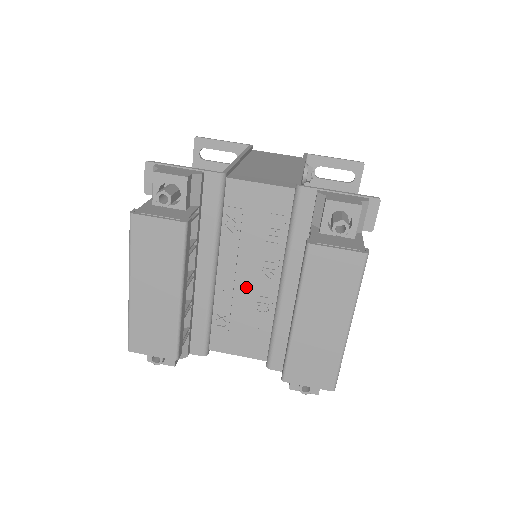
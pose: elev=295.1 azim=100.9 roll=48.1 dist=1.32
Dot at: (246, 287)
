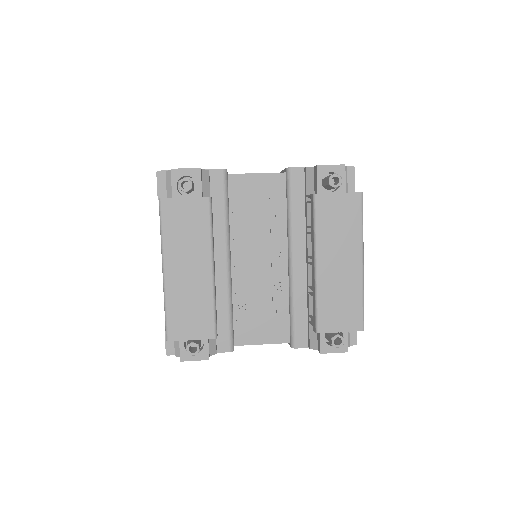
Dot at: (259, 271)
